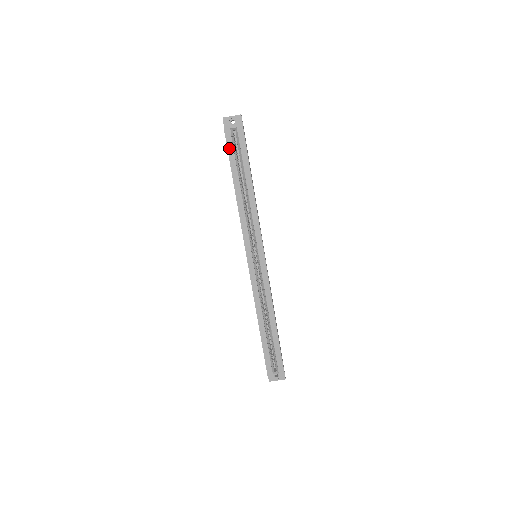
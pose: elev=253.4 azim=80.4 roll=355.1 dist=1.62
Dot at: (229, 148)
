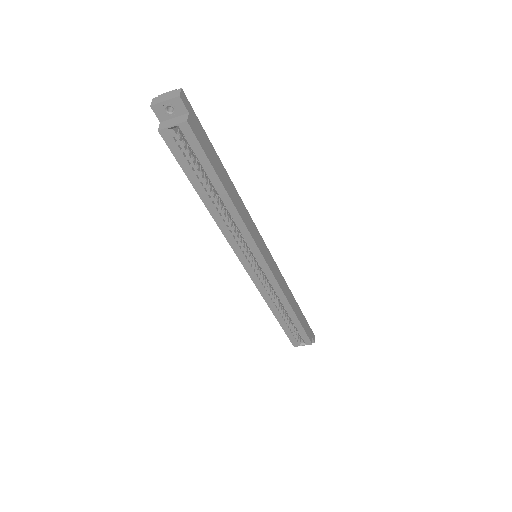
Dot at: (176, 155)
